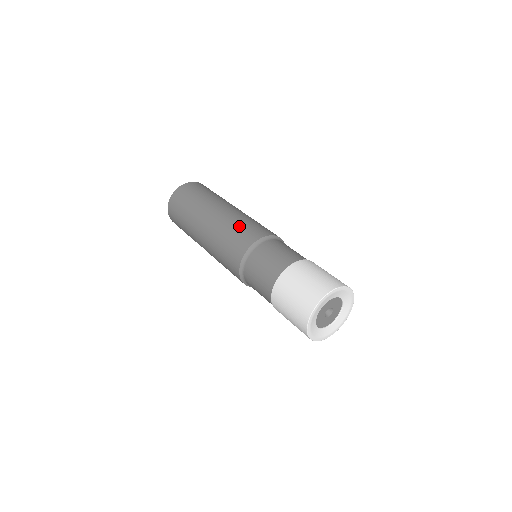
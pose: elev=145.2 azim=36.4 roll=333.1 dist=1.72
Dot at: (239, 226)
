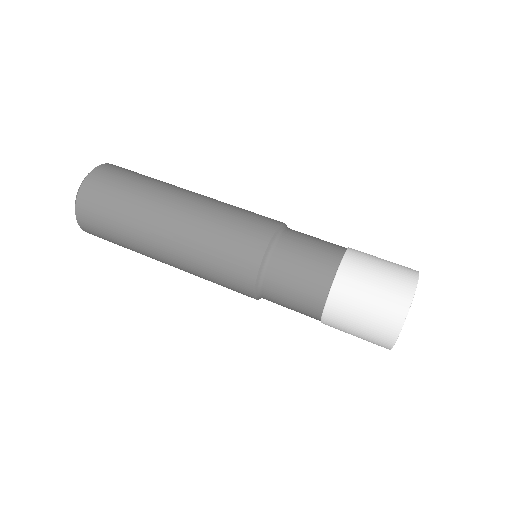
Dot at: (217, 250)
